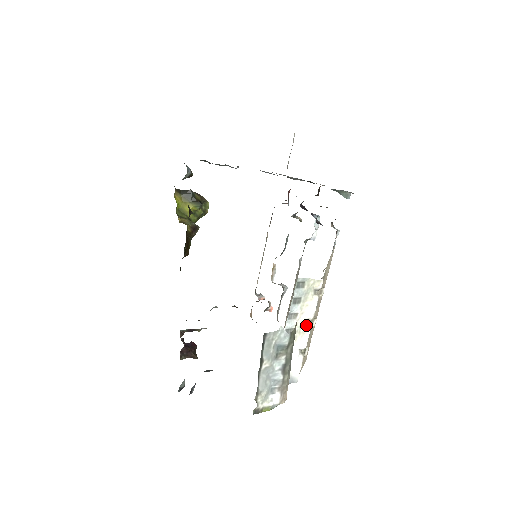
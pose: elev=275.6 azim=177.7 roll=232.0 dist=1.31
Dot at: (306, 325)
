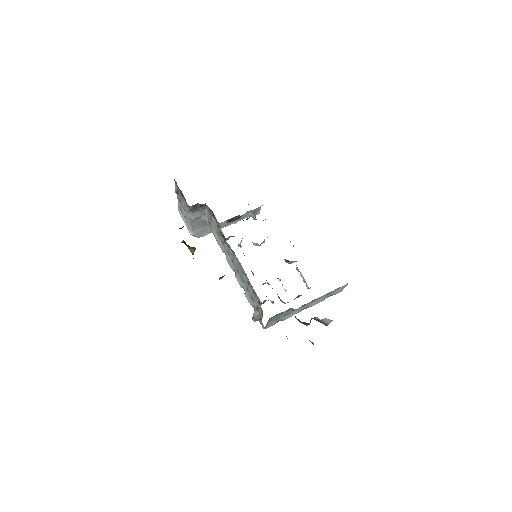
Dot at: occluded
